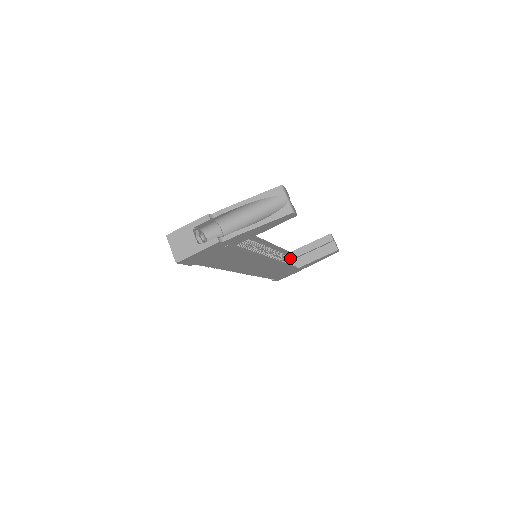
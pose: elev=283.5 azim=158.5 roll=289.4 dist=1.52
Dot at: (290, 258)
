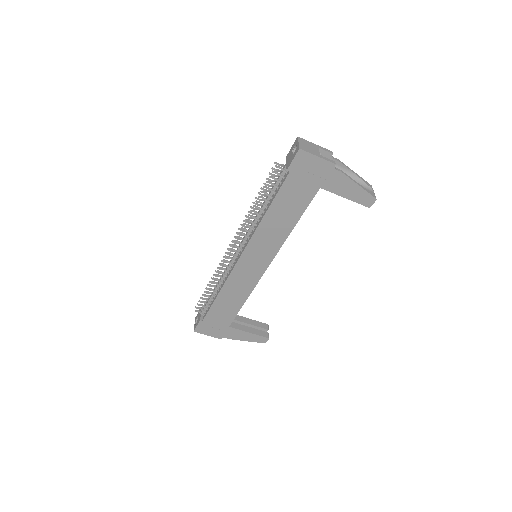
Dot at: occluded
